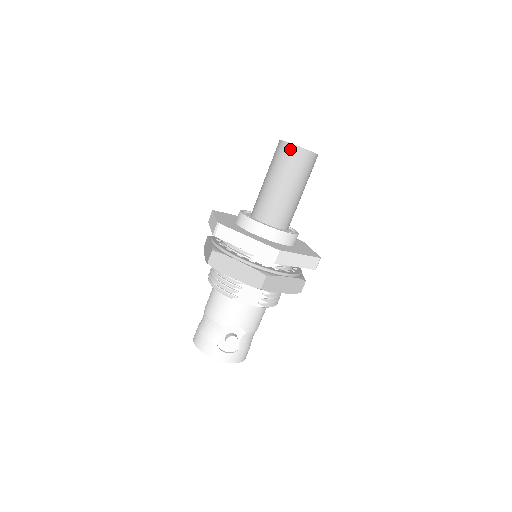
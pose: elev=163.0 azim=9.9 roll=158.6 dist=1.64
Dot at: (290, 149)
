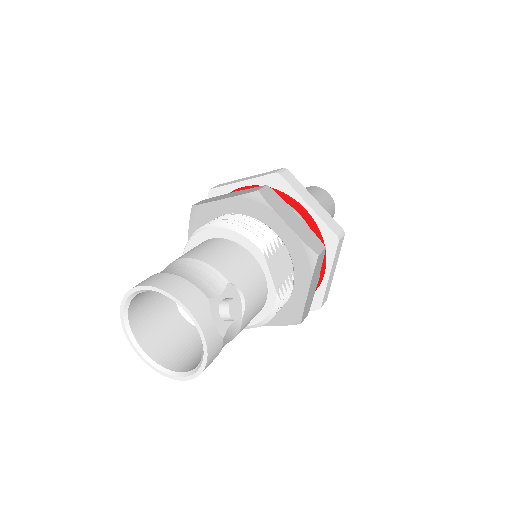
Dot at: (325, 193)
